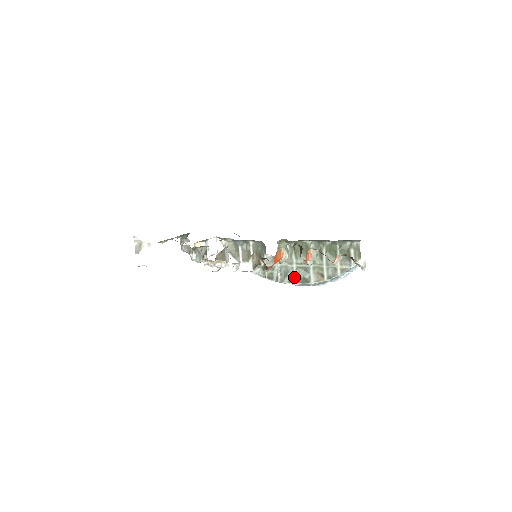
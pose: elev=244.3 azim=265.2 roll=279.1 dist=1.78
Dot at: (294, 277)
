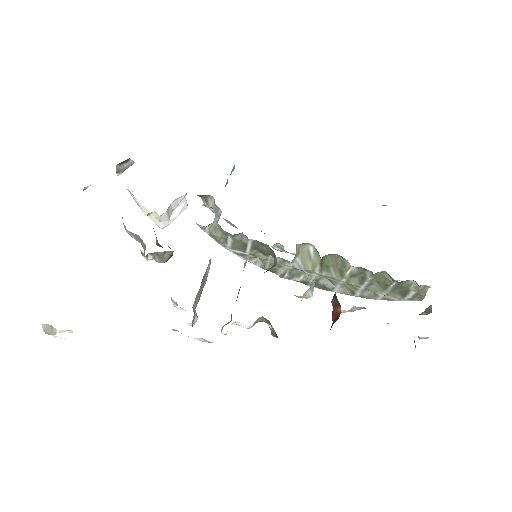
Dot at: (309, 281)
